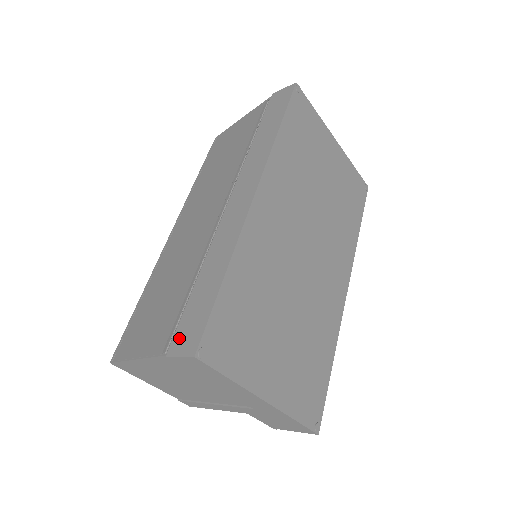
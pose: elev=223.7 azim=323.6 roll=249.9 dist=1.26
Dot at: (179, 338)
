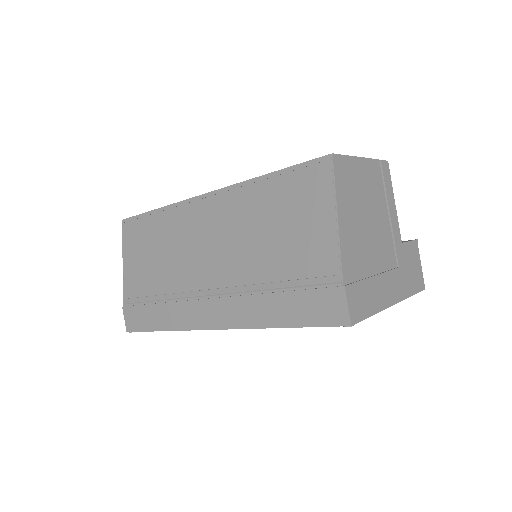
Dot at: (130, 312)
